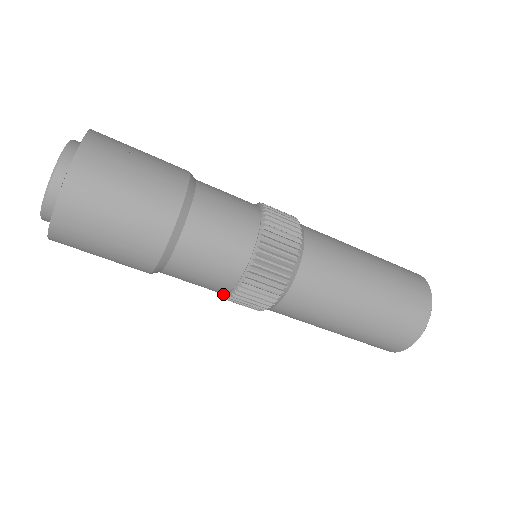
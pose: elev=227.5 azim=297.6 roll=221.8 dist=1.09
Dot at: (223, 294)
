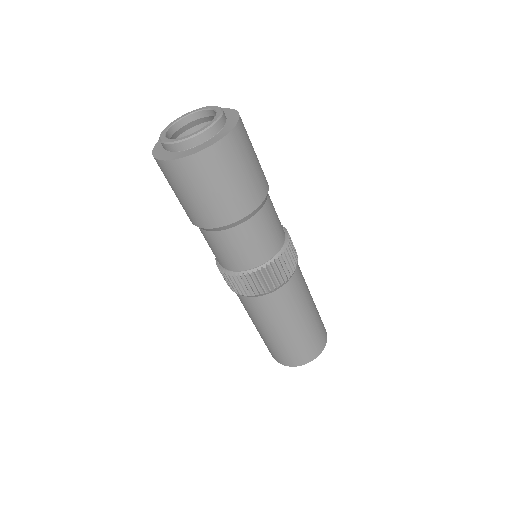
Dot at: occluded
